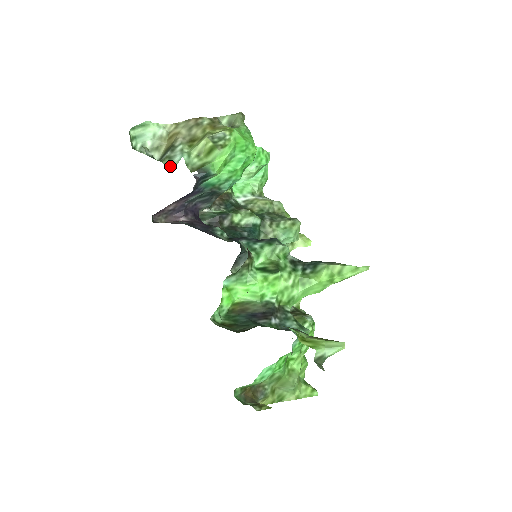
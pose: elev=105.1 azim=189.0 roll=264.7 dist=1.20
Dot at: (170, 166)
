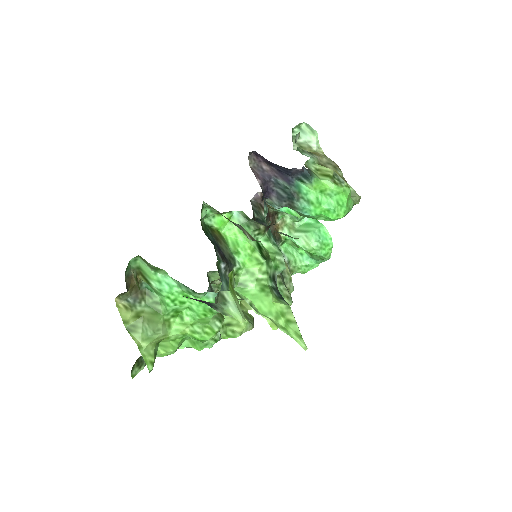
Dot at: (299, 151)
